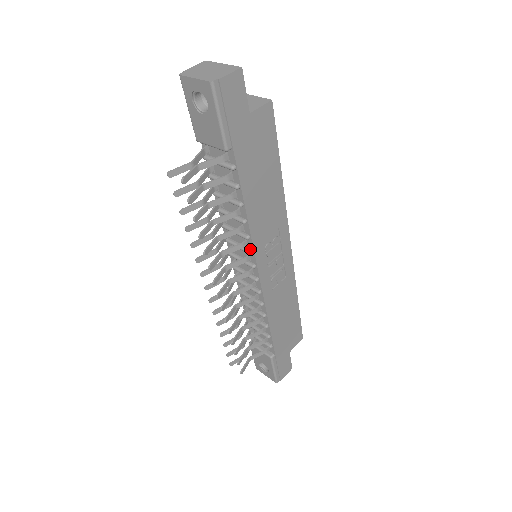
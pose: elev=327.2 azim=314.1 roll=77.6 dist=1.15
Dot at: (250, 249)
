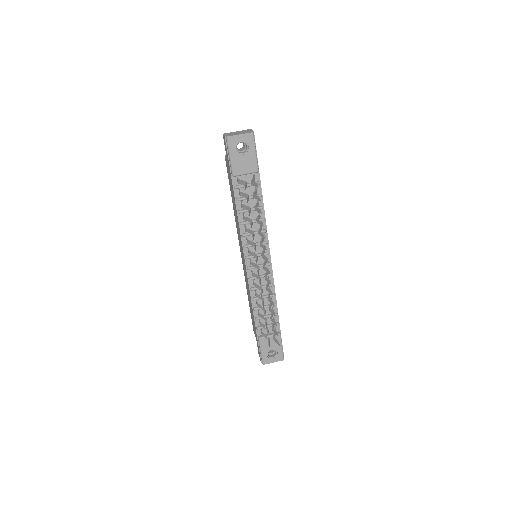
Dot at: (265, 241)
